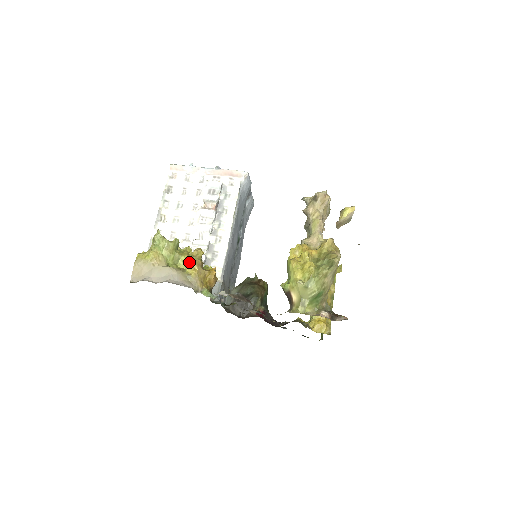
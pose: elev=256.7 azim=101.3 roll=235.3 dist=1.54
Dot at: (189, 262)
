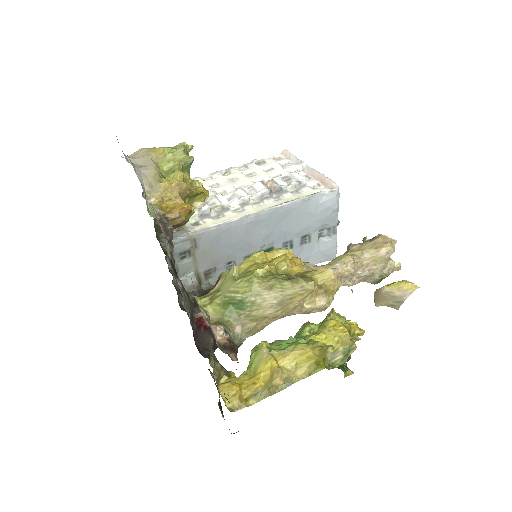
Dot at: (177, 178)
